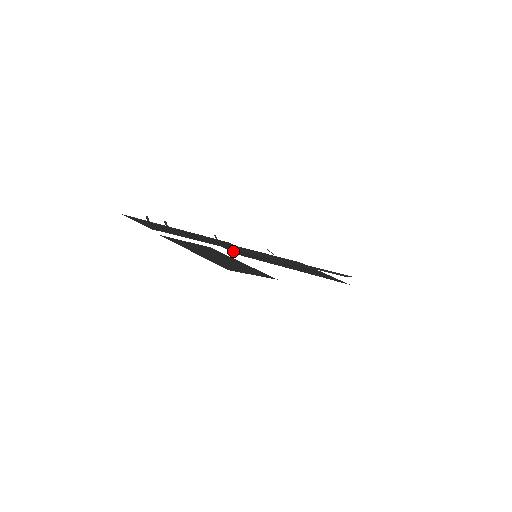
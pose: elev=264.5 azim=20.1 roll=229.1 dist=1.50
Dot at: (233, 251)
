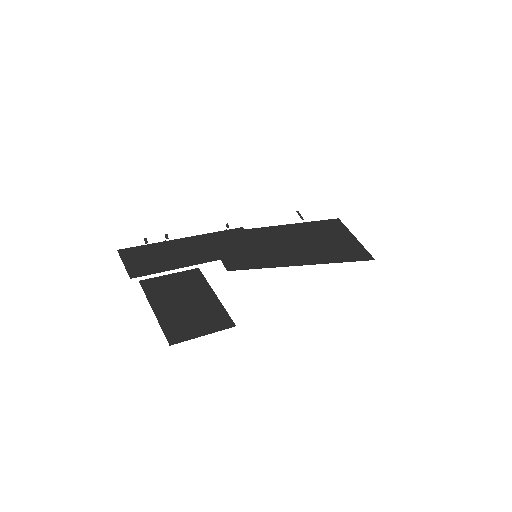
Dot at: (228, 260)
